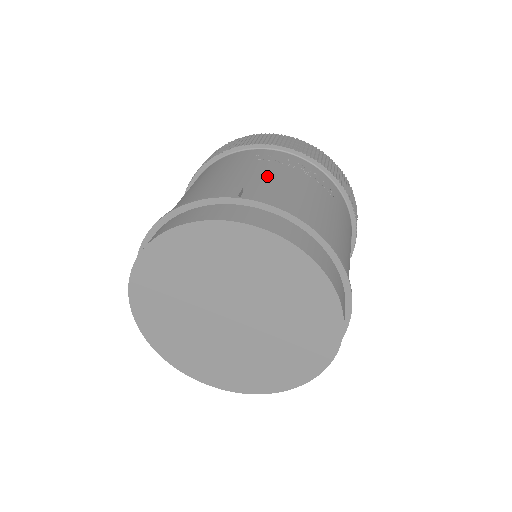
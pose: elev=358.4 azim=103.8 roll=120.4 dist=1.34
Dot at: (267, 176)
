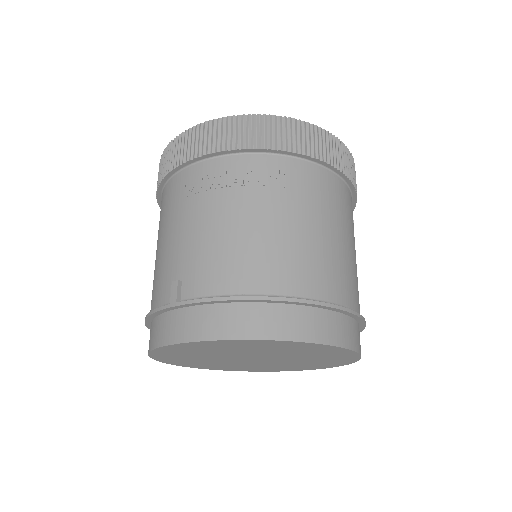
Dot at: (197, 233)
